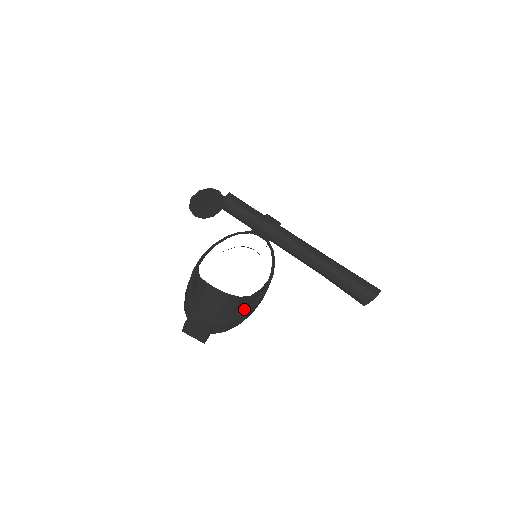
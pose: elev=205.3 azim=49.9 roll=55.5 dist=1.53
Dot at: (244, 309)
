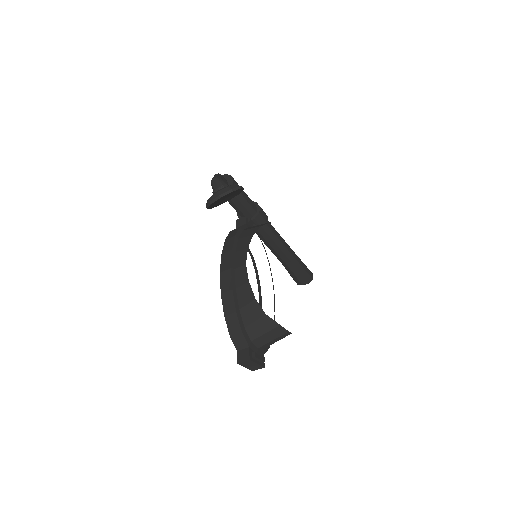
Dot at: occluded
